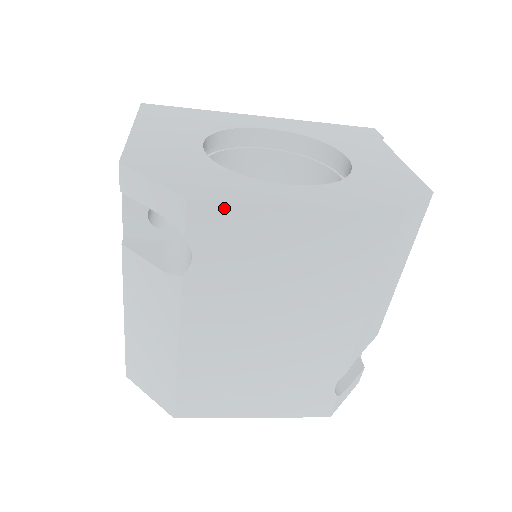
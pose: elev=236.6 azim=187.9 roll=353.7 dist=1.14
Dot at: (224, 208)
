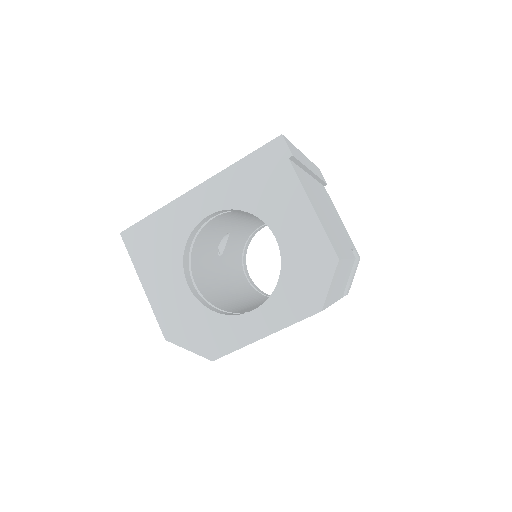
Dot at: occluded
